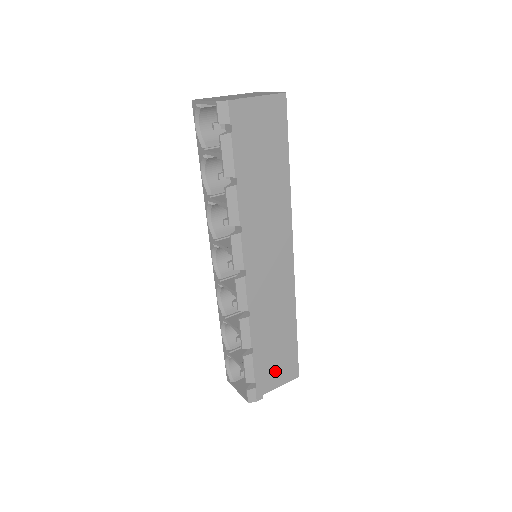
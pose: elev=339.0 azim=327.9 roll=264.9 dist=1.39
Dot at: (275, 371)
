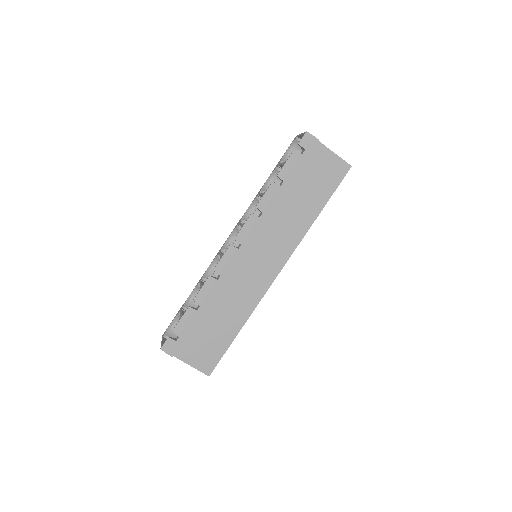
Dot at: (198, 348)
